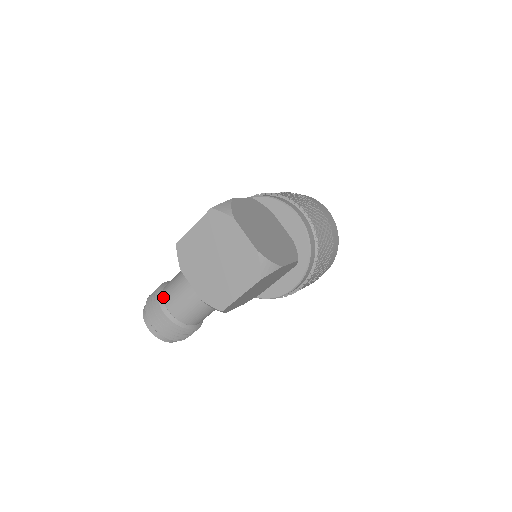
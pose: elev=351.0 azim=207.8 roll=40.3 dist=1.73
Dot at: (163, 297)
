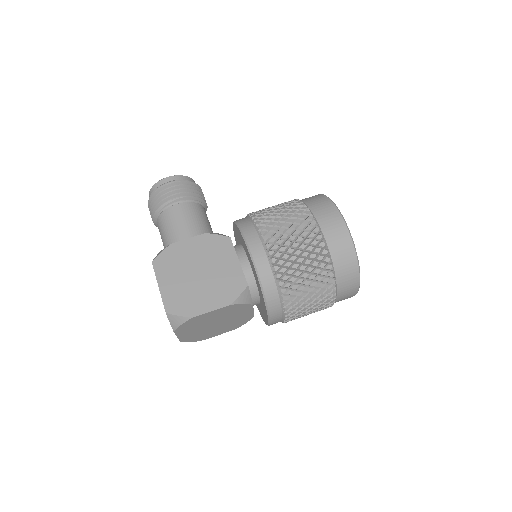
Dot at: (158, 218)
